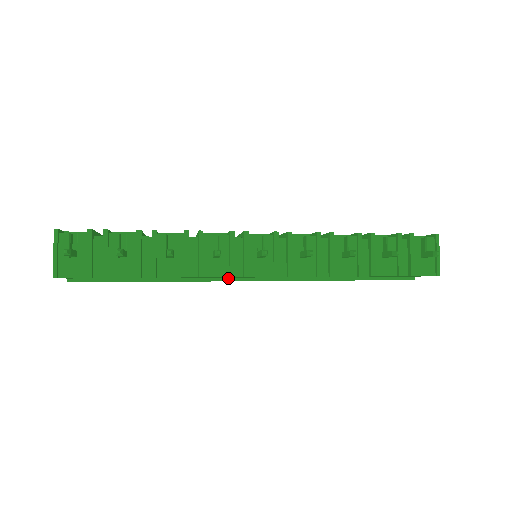
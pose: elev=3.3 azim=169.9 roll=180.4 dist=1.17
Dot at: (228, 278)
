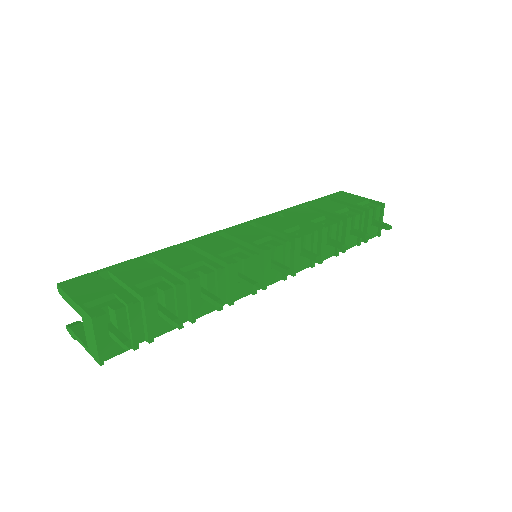
Dot at: occluded
